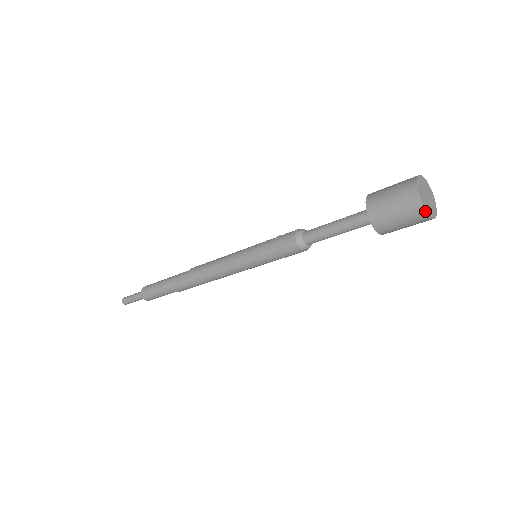
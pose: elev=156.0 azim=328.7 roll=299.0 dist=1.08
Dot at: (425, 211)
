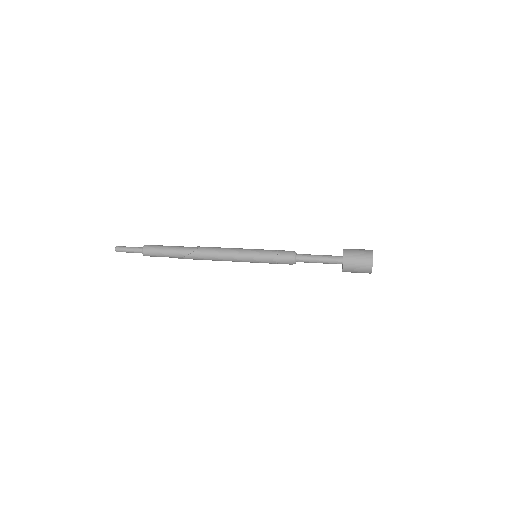
Dot at: (371, 271)
